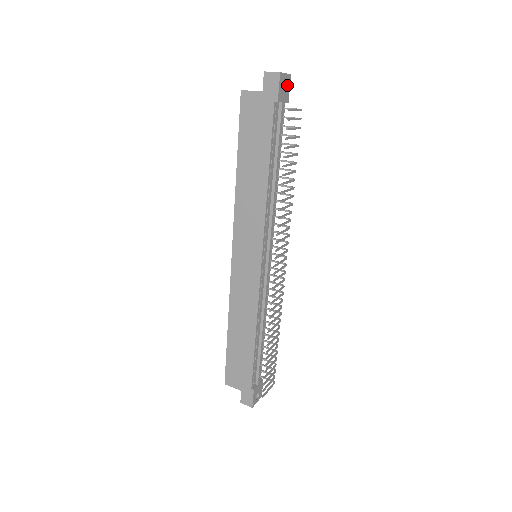
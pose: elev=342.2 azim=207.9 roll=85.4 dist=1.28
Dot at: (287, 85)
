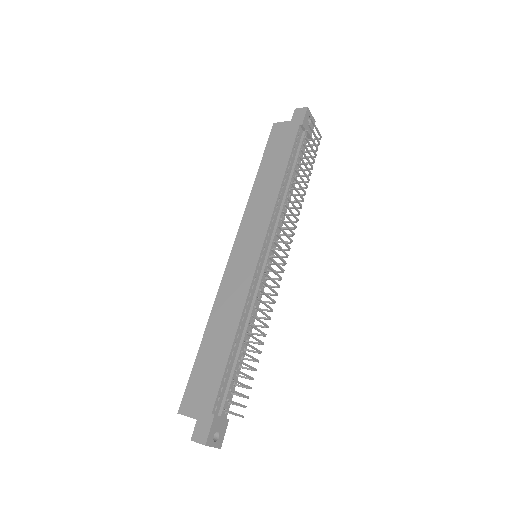
Dot at: (311, 125)
